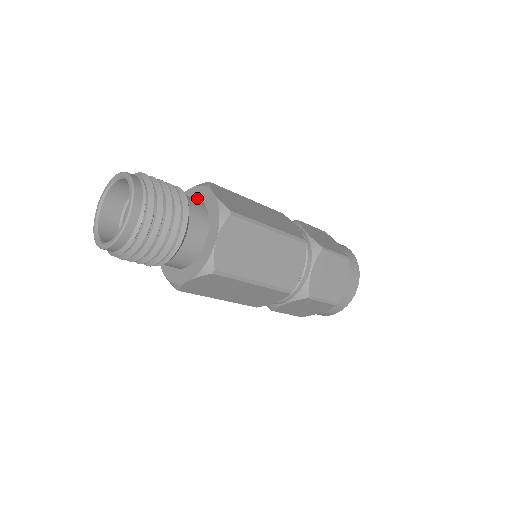
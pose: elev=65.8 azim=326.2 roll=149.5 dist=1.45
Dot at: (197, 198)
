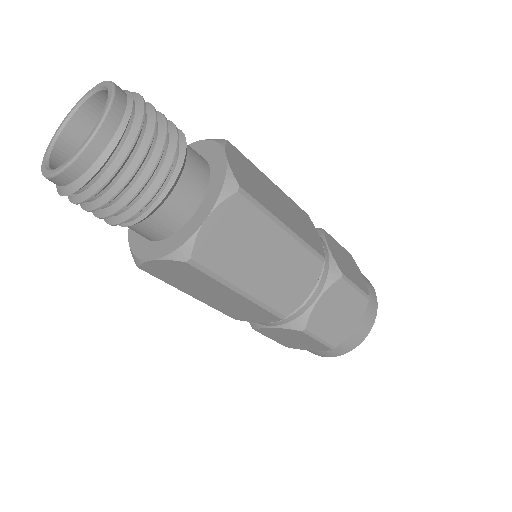
Dot at: occluded
